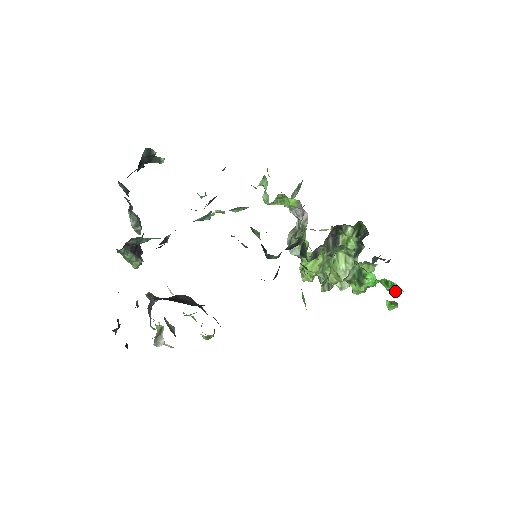
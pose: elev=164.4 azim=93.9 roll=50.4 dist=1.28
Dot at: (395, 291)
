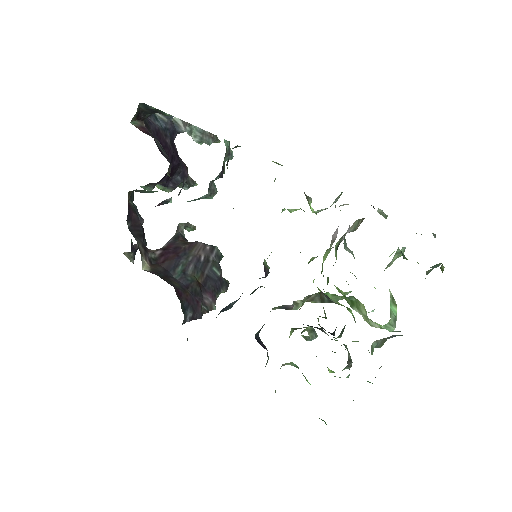
Dot at: occluded
